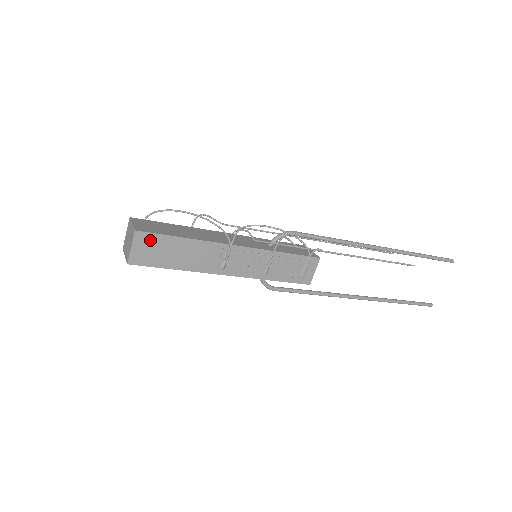
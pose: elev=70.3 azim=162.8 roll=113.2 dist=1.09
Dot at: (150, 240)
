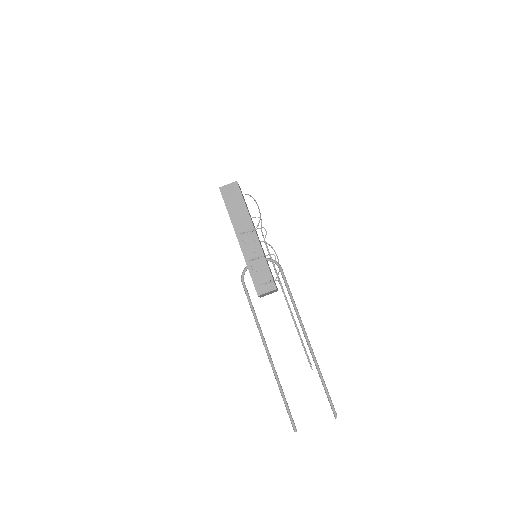
Dot at: (236, 190)
